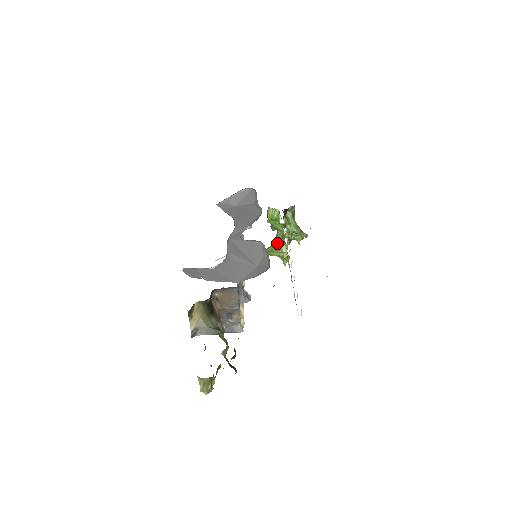
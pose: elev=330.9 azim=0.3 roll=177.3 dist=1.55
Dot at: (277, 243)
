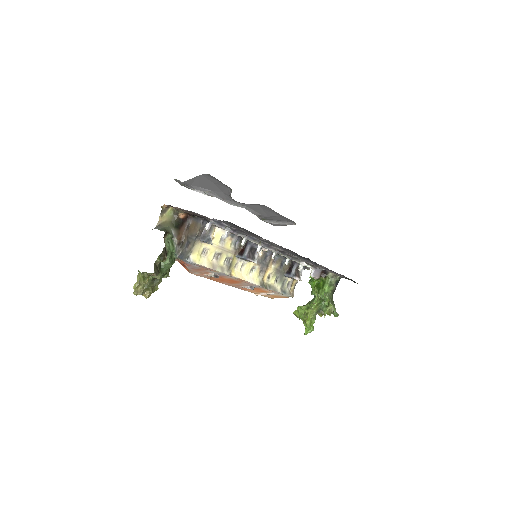
Dot at: (307, 304)
